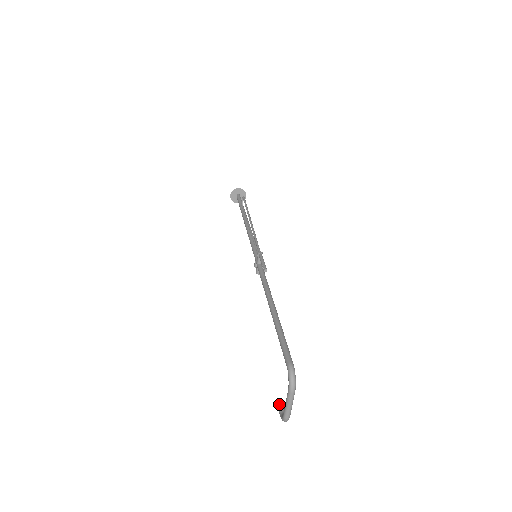
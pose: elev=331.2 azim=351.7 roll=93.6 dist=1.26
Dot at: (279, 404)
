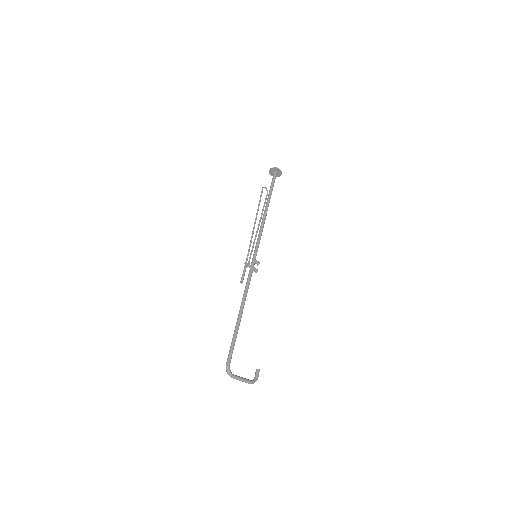
Dot at: occluded
